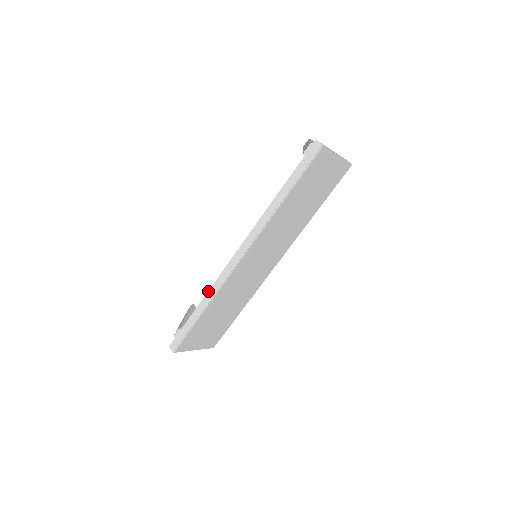
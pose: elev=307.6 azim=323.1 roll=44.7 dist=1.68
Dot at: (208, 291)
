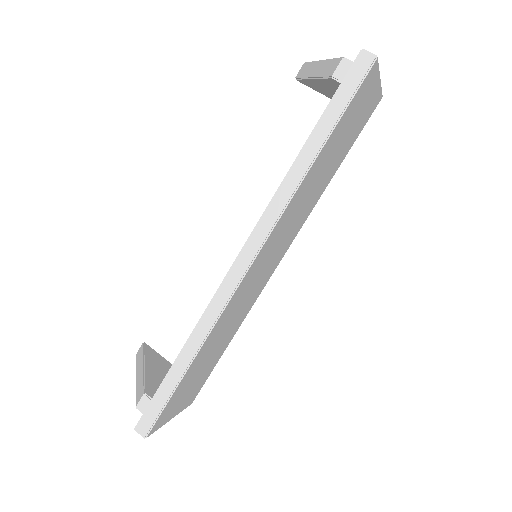
Dot at: (194, 328)
